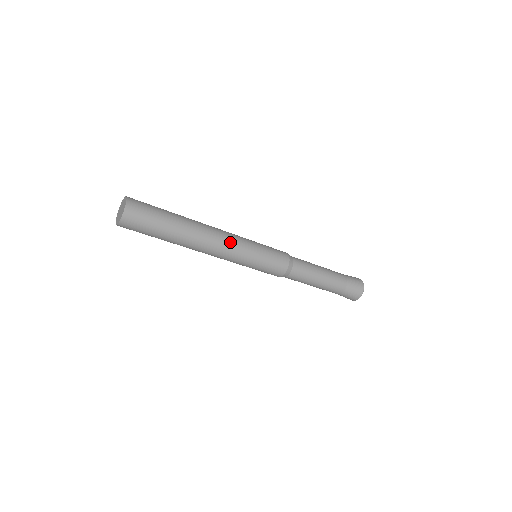
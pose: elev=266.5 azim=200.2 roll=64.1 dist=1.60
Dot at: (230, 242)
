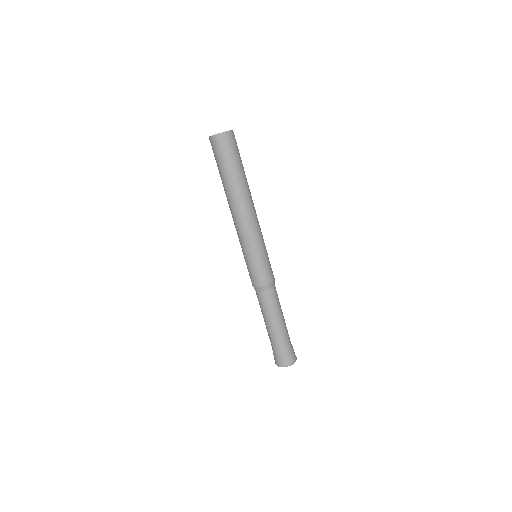
Dot at: (252, 225)
